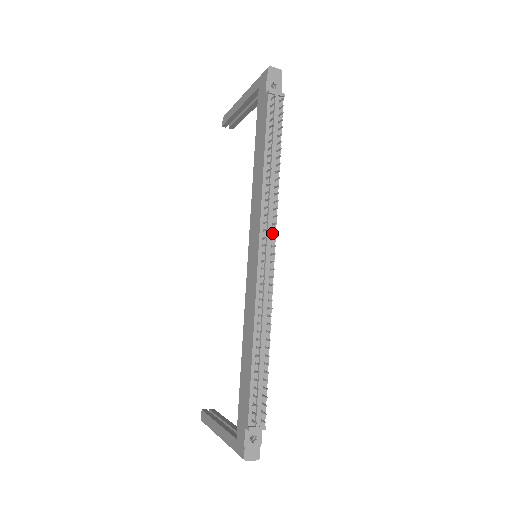
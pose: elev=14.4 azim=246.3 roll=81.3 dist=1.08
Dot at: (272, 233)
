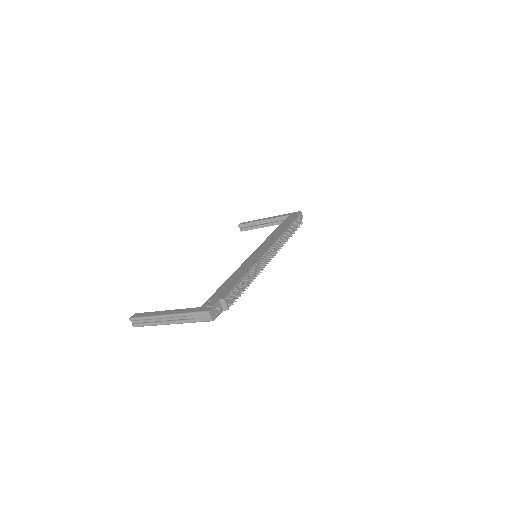
Dot at: (275, 251)
